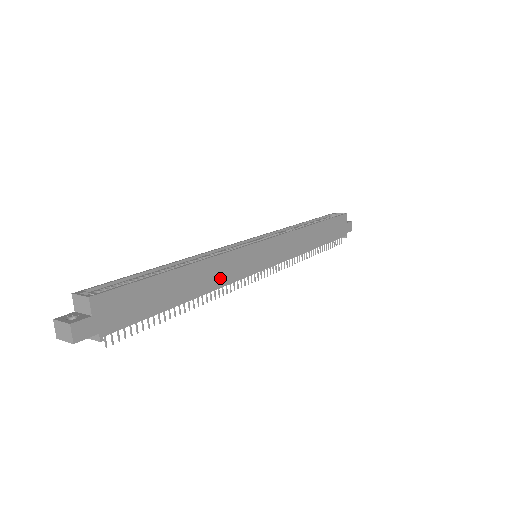
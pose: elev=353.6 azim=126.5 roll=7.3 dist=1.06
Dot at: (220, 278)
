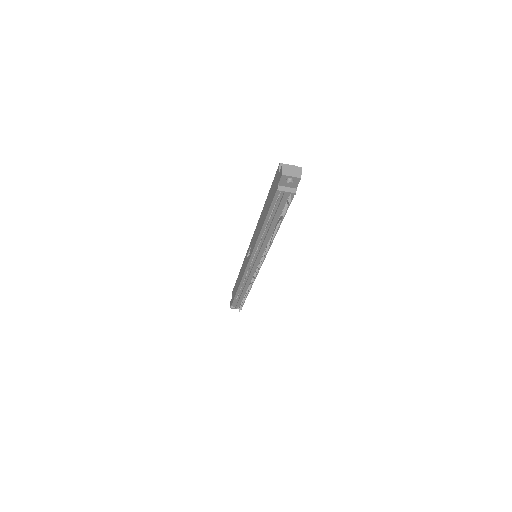
Dot at: occluded
